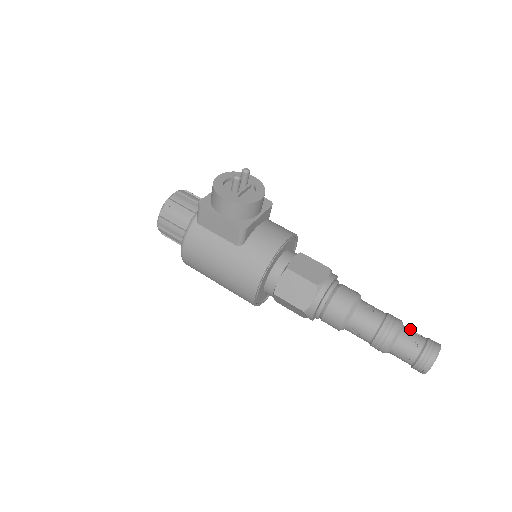
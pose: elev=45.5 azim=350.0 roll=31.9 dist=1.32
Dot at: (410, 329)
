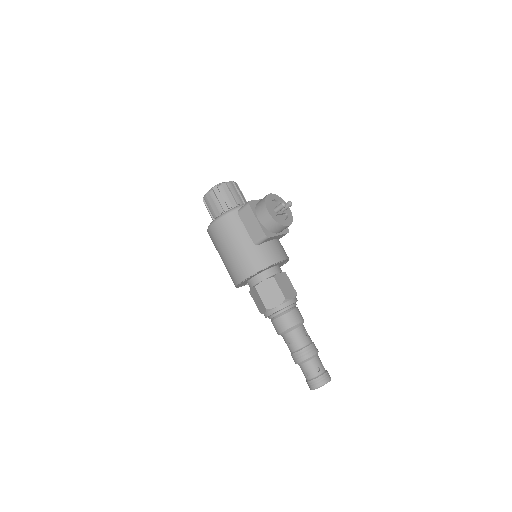
Dot at: occluded
